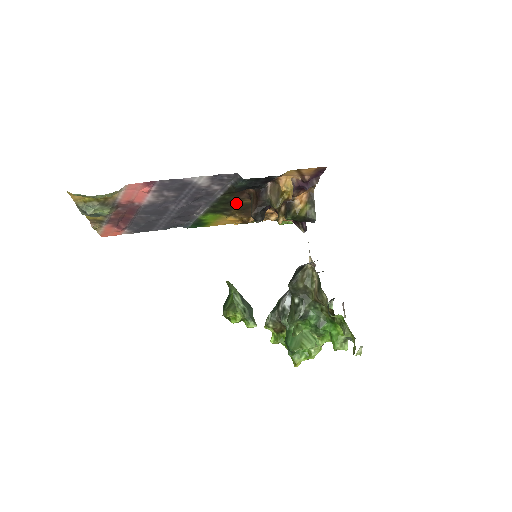
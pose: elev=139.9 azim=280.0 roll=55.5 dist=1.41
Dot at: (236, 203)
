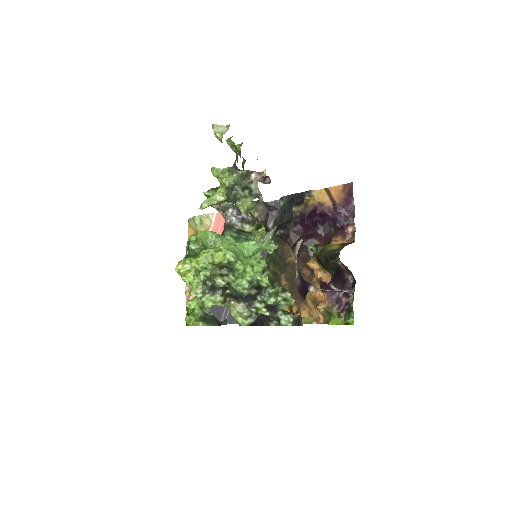
Dot at: (284, 263)
